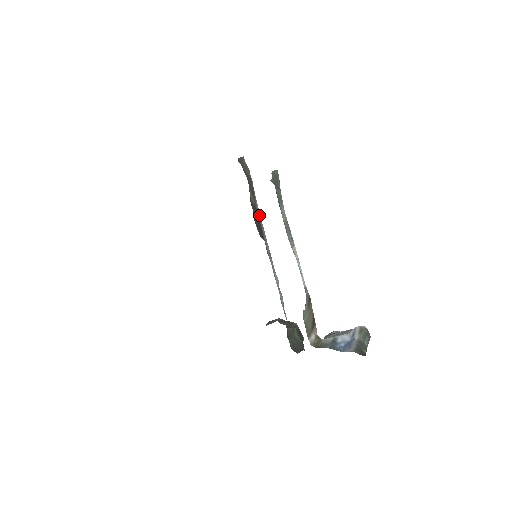
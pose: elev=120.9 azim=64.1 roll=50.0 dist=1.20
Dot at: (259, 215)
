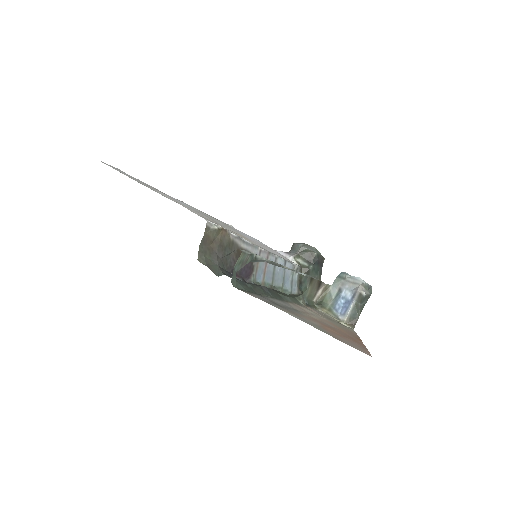
Dot at: (245, 246)
